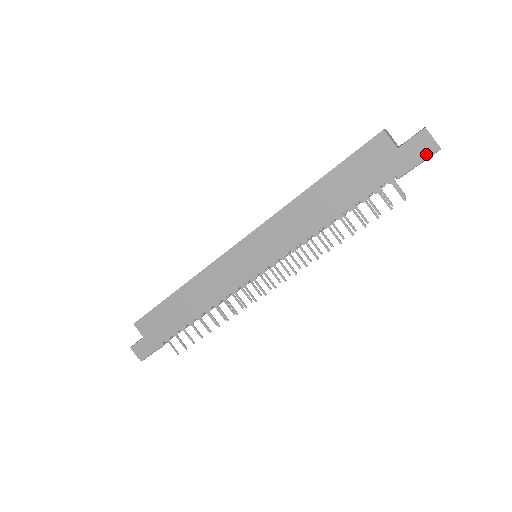
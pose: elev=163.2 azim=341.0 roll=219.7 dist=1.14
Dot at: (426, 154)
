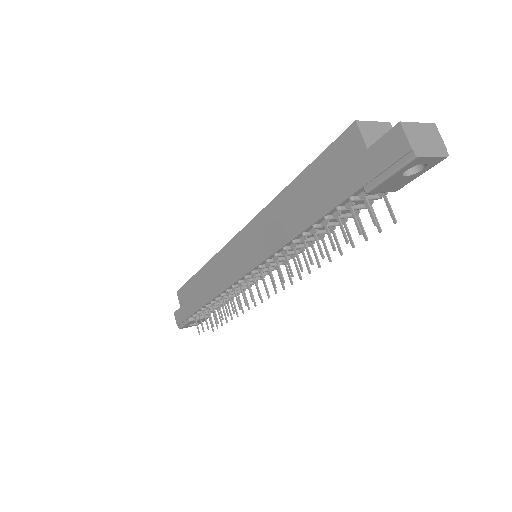
Dot at: (398, 162)
